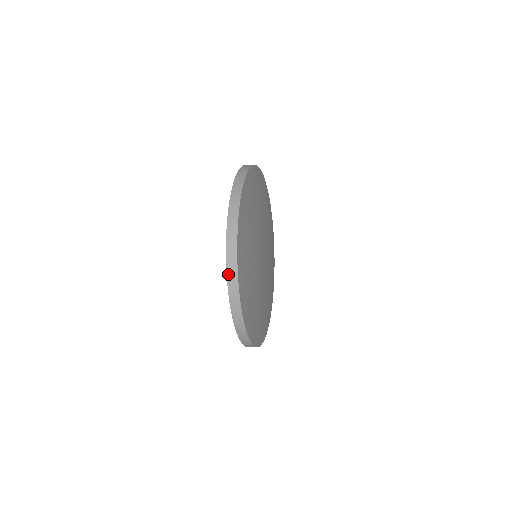
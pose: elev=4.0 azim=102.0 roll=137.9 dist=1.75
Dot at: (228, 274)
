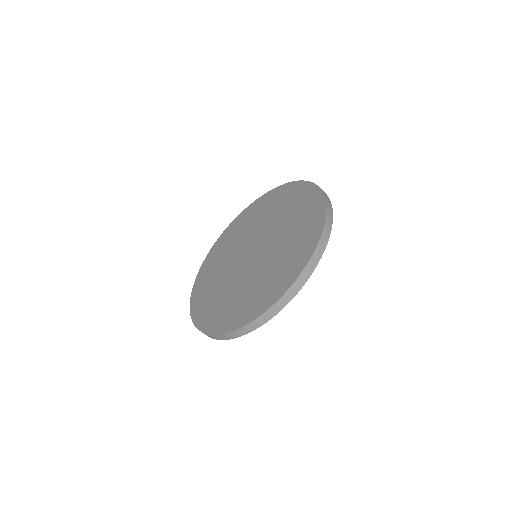
Dot at: (327, 219)
